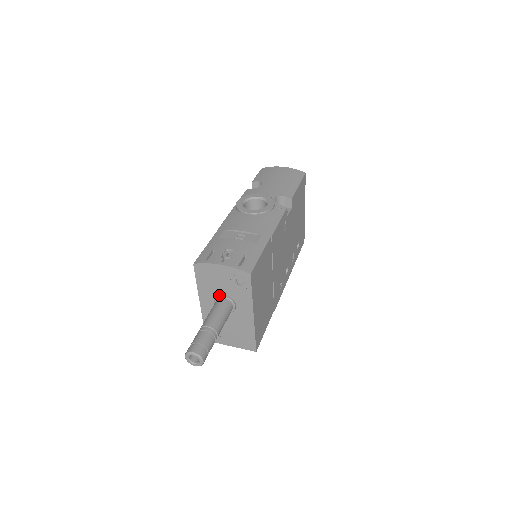
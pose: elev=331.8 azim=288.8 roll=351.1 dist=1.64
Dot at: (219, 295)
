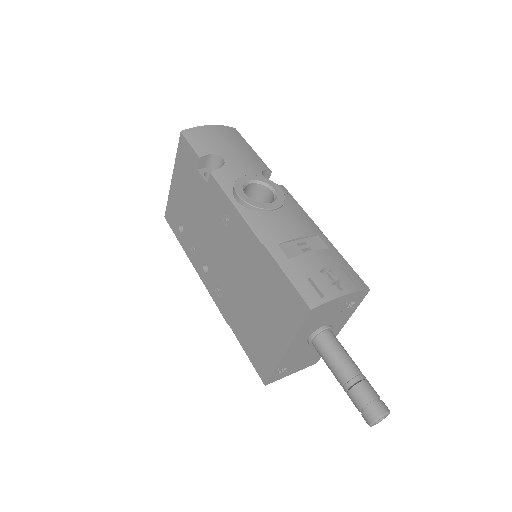
Dot at: (320, 329)
